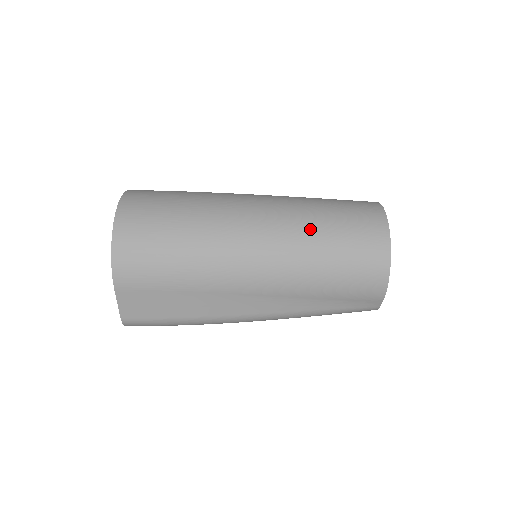
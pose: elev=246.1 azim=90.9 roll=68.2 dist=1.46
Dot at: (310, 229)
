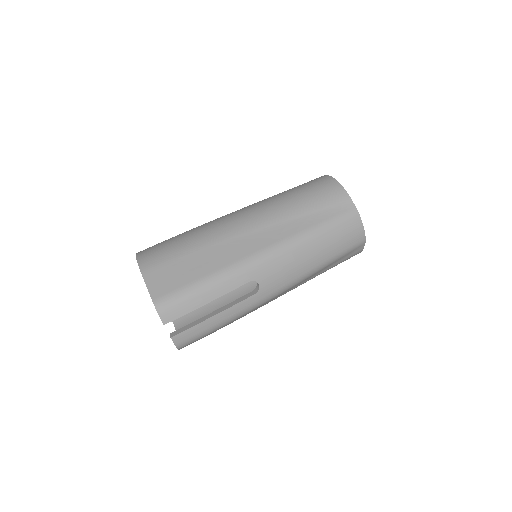
Dot at: occluded
